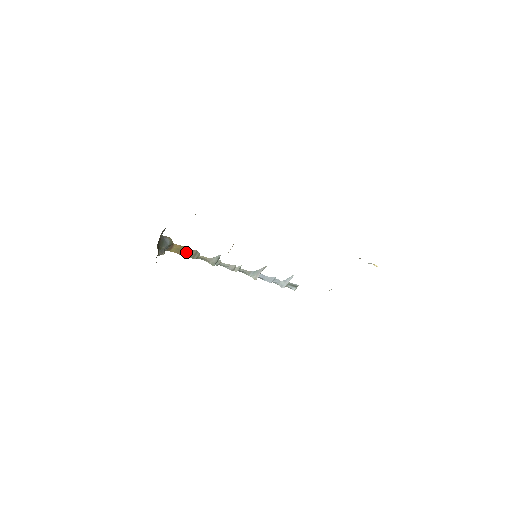
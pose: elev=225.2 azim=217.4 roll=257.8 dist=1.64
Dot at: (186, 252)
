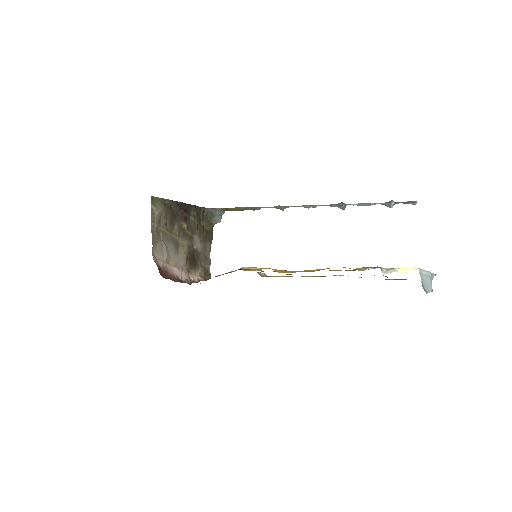
Dot at: (245, 208)
